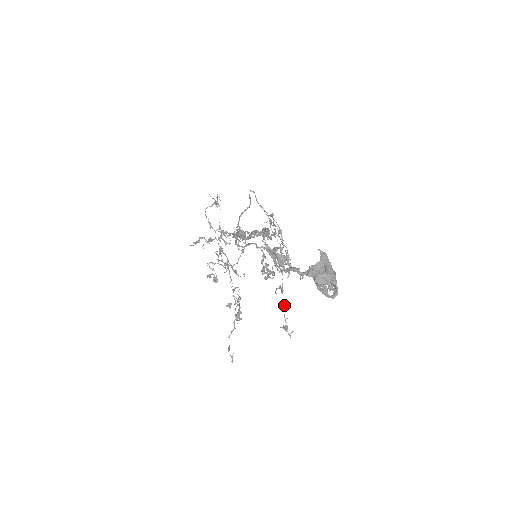
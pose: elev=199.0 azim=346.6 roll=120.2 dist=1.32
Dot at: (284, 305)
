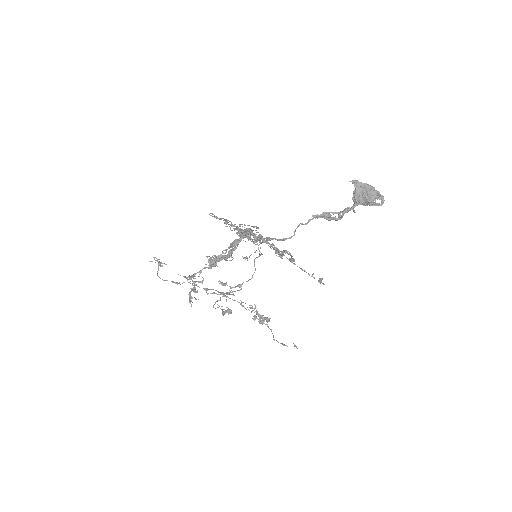
Dot at: (302, 269)
